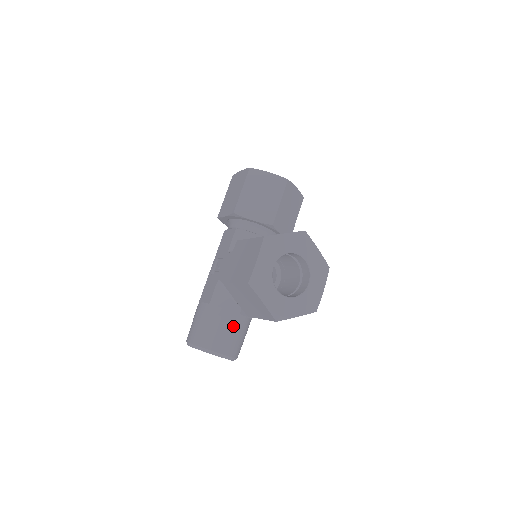
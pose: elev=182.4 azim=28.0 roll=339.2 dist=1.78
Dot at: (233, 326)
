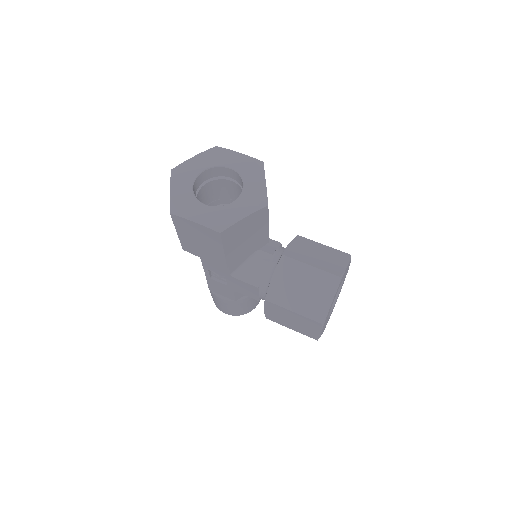
Dot at: occluded
